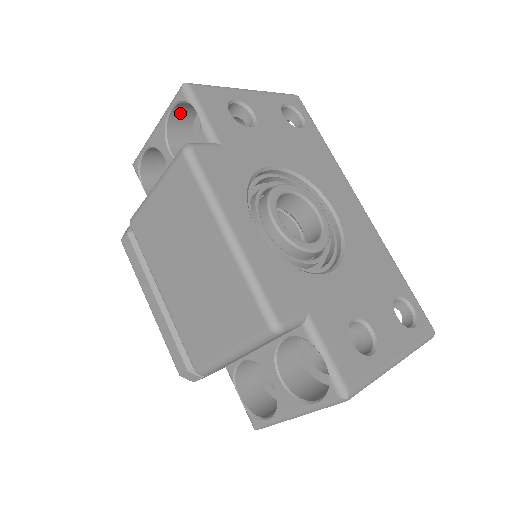
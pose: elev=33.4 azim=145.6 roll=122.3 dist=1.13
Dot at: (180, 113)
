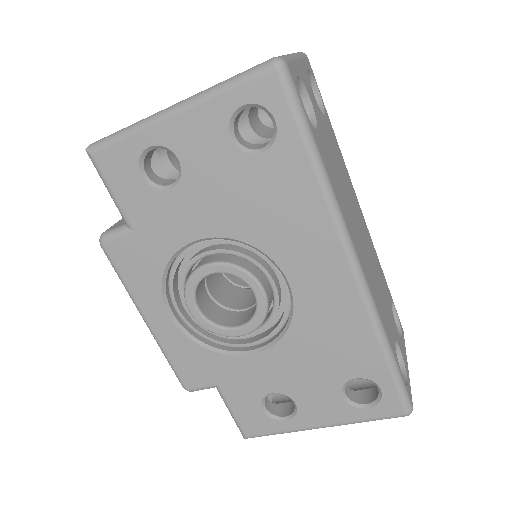
Dot at: occluded
